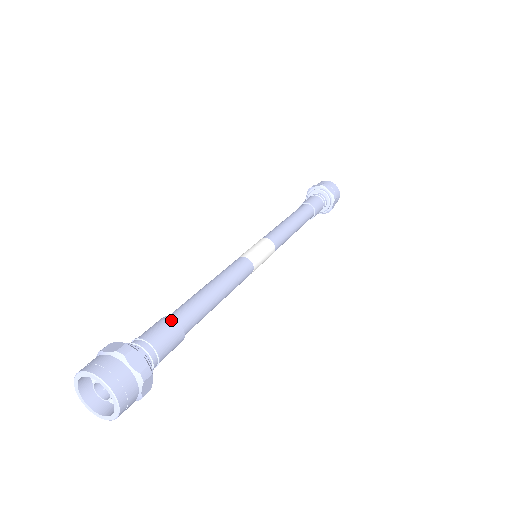
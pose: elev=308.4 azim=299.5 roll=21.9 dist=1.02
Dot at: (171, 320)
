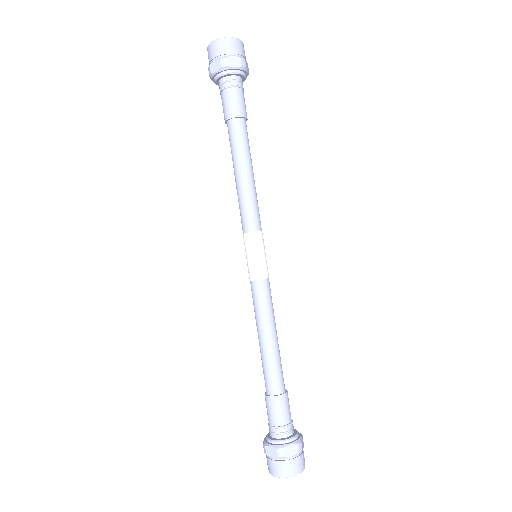
Dot at: occluded
